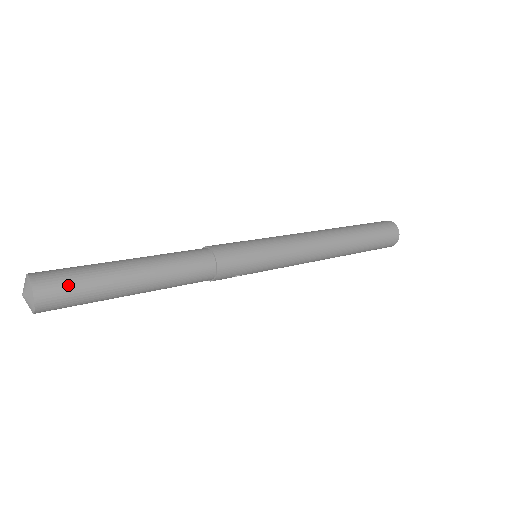
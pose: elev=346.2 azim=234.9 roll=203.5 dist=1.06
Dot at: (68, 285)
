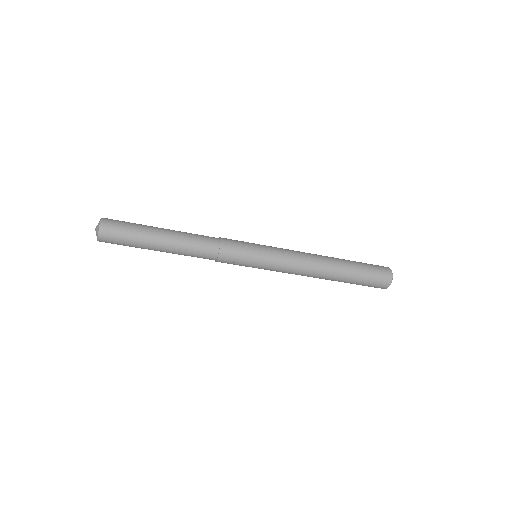
Dot at: (121, 224)
